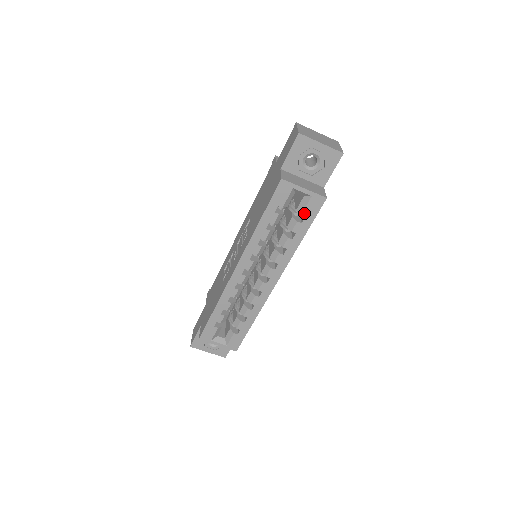
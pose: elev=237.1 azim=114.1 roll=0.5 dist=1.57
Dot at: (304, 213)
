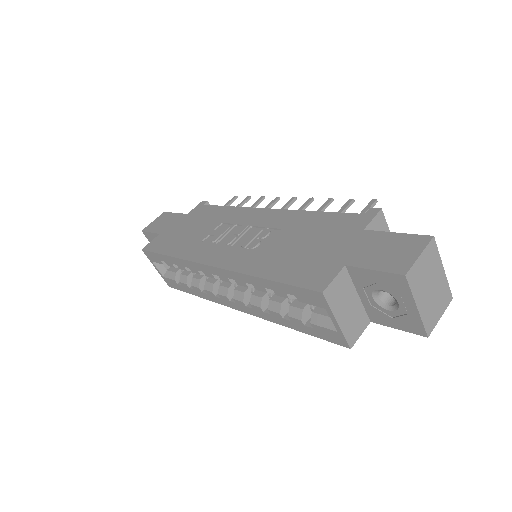
Dot at: (315, 326)
